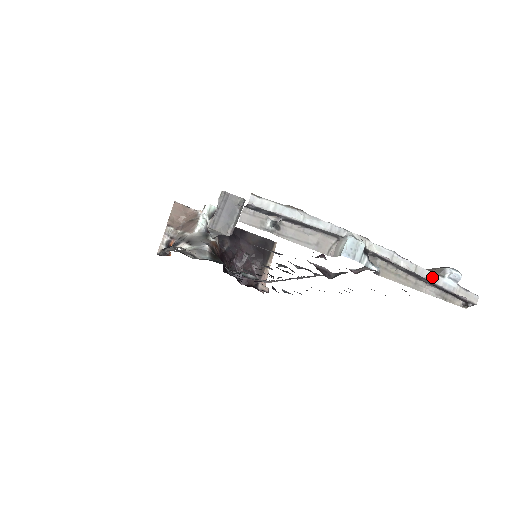
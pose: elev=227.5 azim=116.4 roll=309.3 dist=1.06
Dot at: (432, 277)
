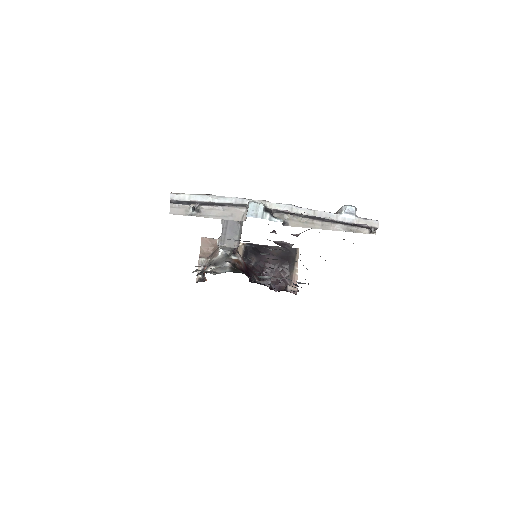
Dot at: (331, 216)
